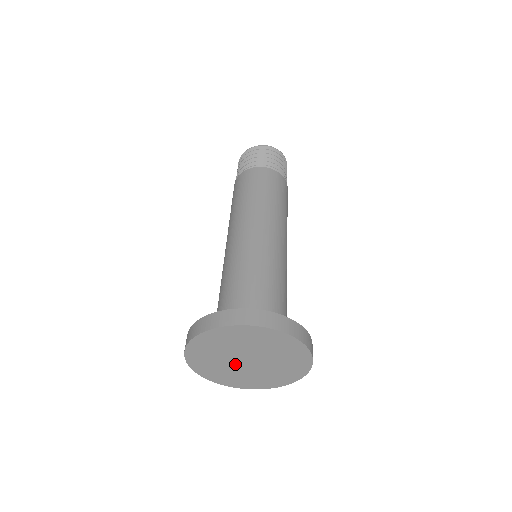
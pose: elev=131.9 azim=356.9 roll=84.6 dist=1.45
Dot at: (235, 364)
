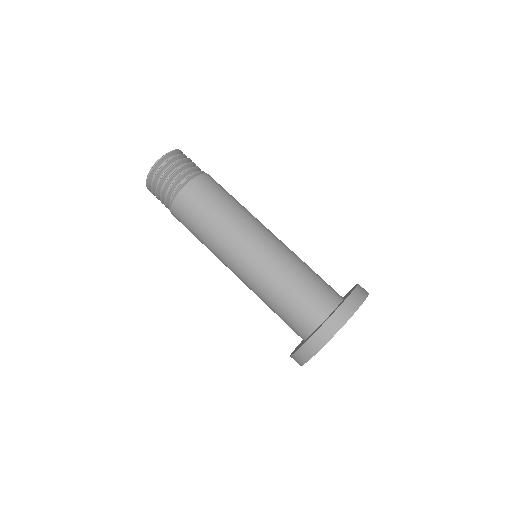
Dot at: occluded
